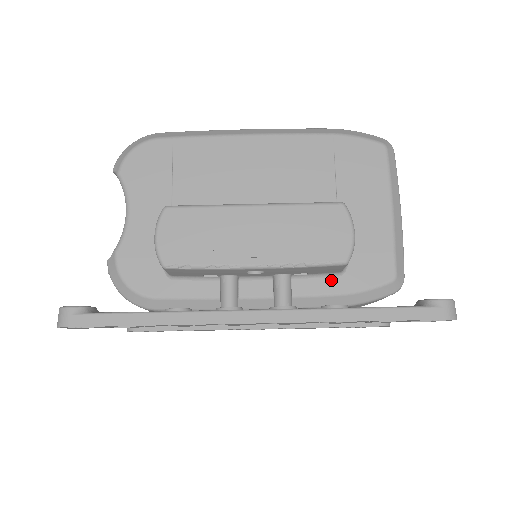
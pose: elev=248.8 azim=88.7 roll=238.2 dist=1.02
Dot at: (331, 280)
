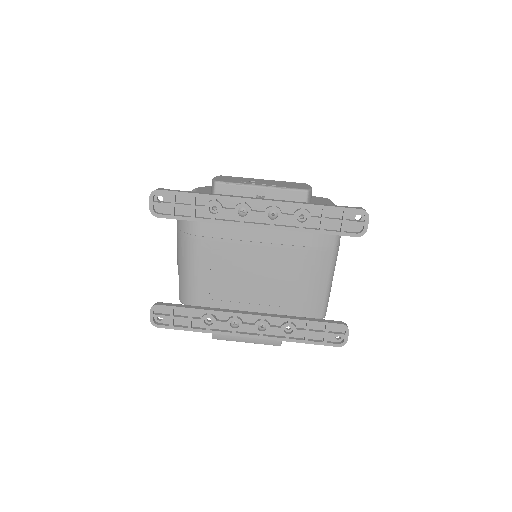
Dot at: occluded
